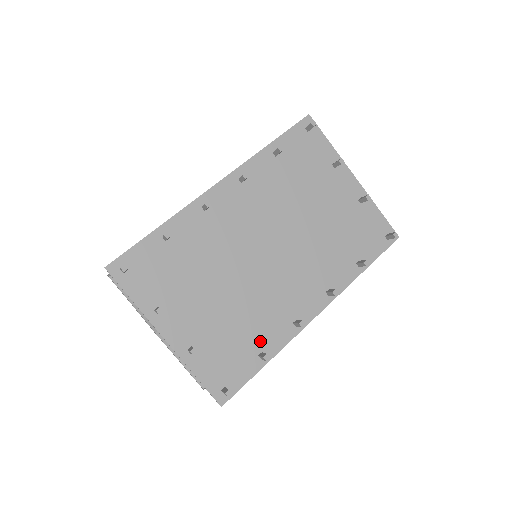
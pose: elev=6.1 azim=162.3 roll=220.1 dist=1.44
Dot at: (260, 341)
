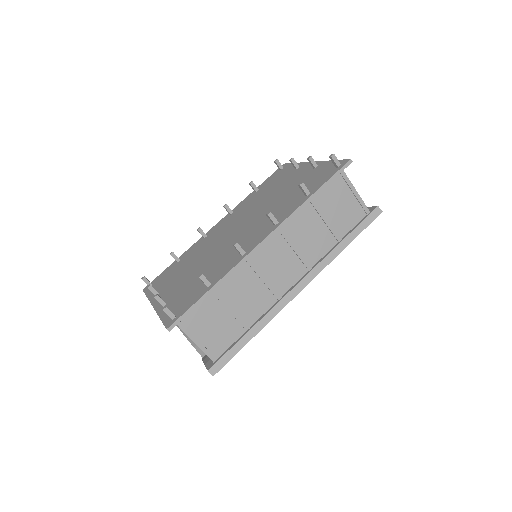
Dot at: (212, 278)
